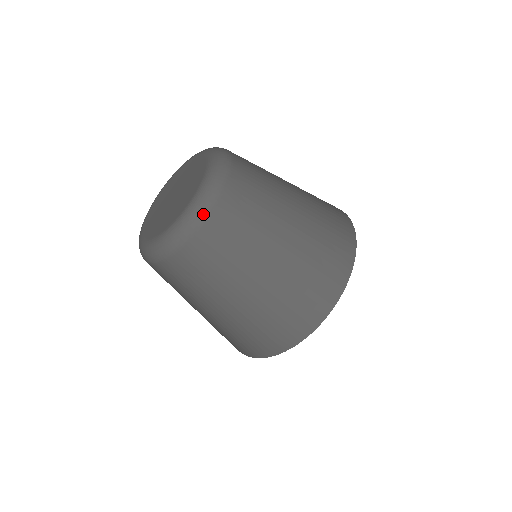
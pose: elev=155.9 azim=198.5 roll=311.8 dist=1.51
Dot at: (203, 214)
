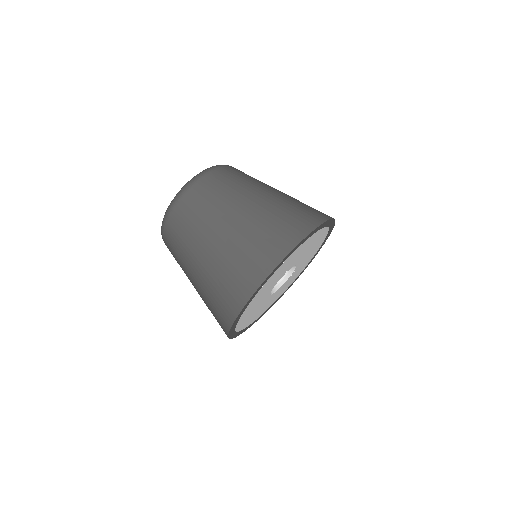
Dot at: (178, 198)
